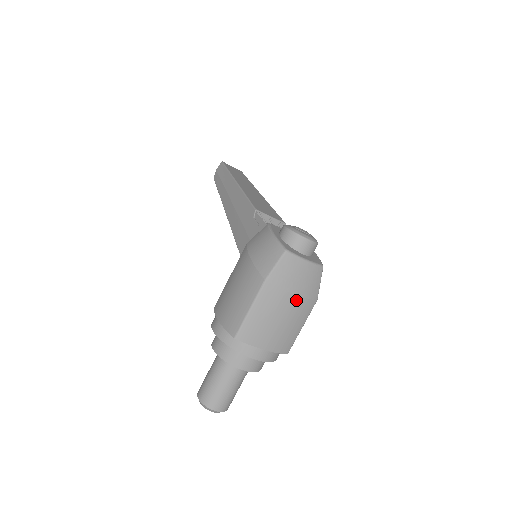
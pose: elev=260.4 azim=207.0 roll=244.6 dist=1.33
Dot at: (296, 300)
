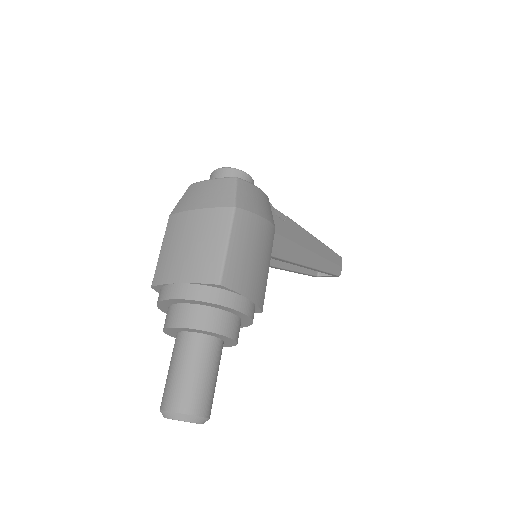
Dot at: (200, 214)
